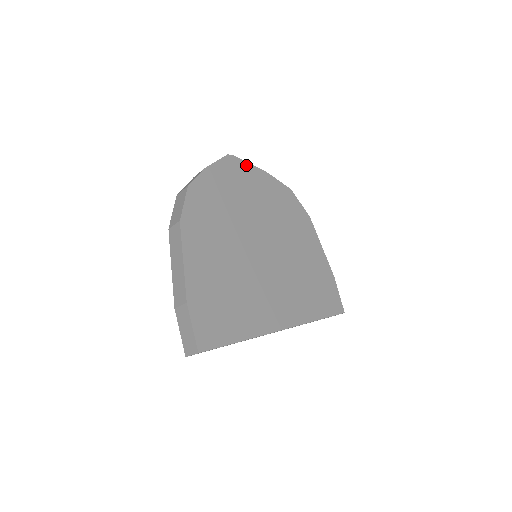
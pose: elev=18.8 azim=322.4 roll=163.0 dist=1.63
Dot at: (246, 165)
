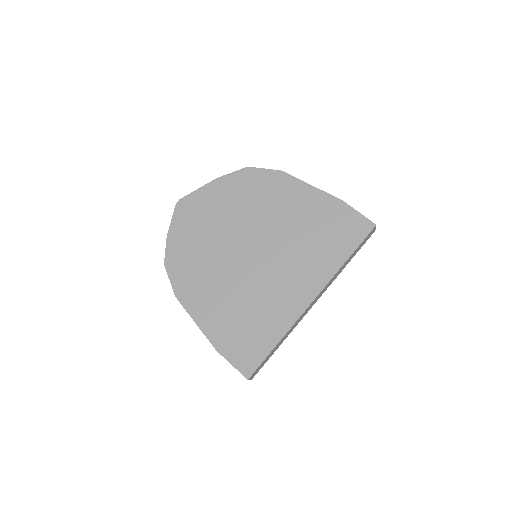
Dot at: (195, 194)
